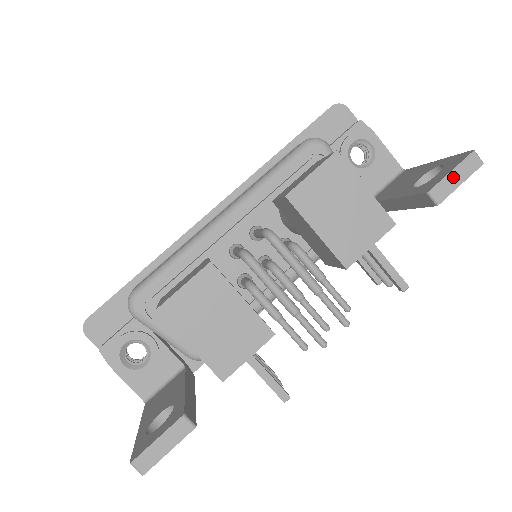
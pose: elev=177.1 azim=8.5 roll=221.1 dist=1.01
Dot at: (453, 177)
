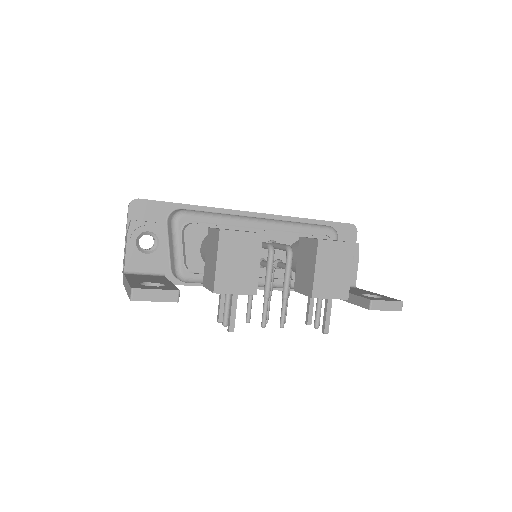
Dot at: (386, 304)
